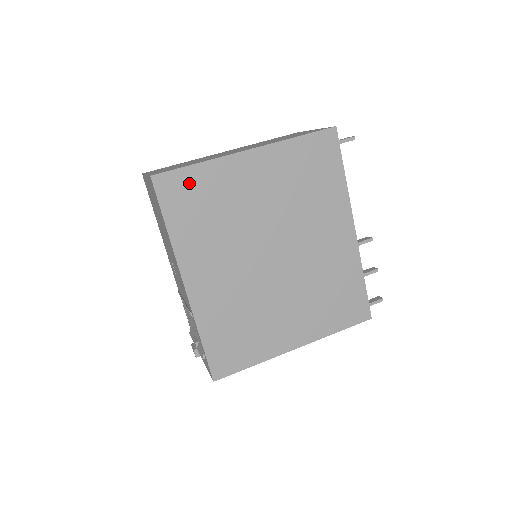
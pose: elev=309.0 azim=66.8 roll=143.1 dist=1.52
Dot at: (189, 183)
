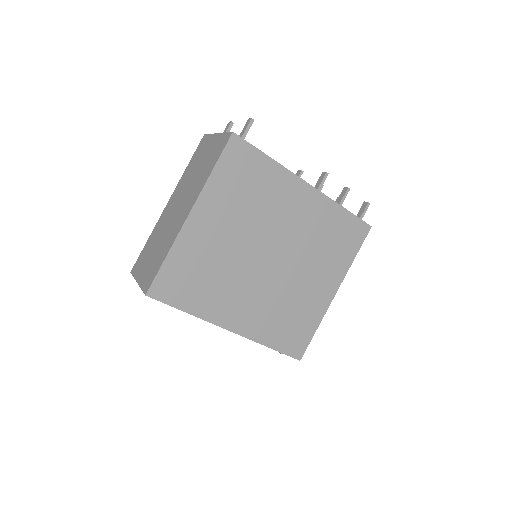
Dot at: (173, 274)
